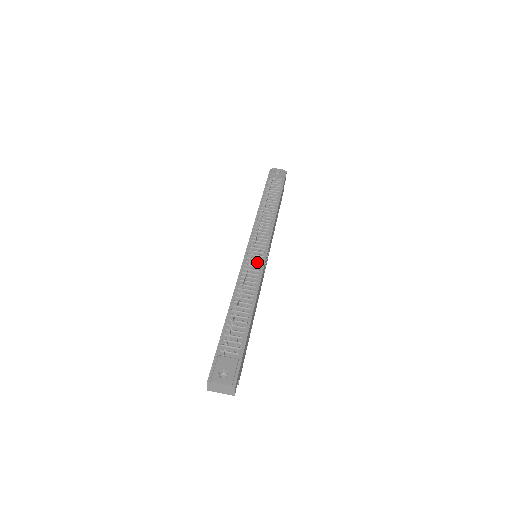
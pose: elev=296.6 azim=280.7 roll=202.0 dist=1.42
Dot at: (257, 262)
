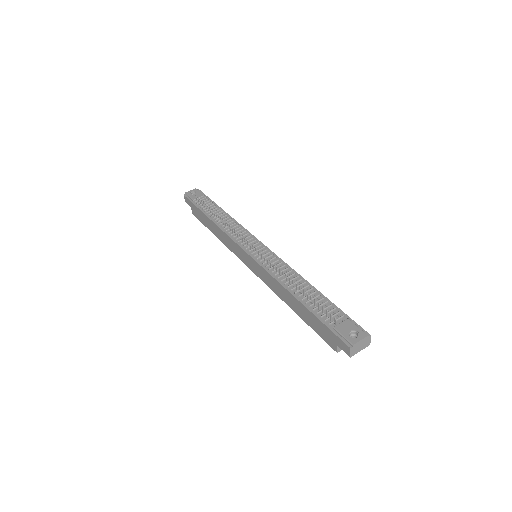
Dot at: (269, 256)
